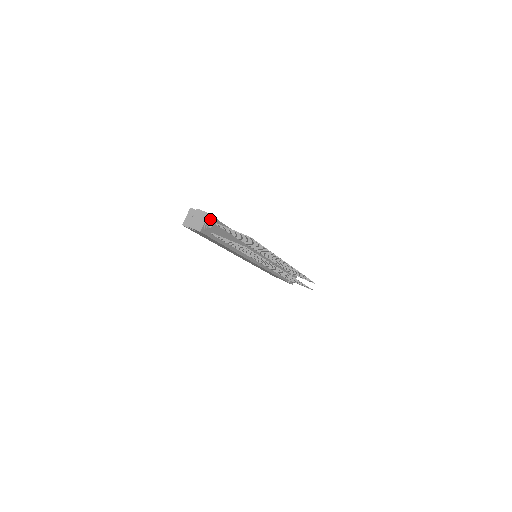
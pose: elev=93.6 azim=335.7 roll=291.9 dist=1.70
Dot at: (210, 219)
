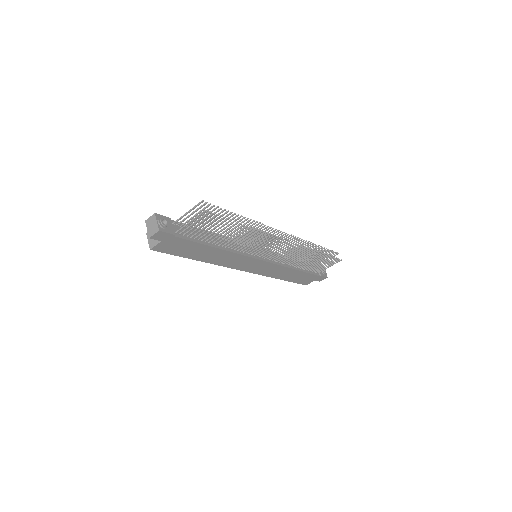
Dot at: (160, 217)
